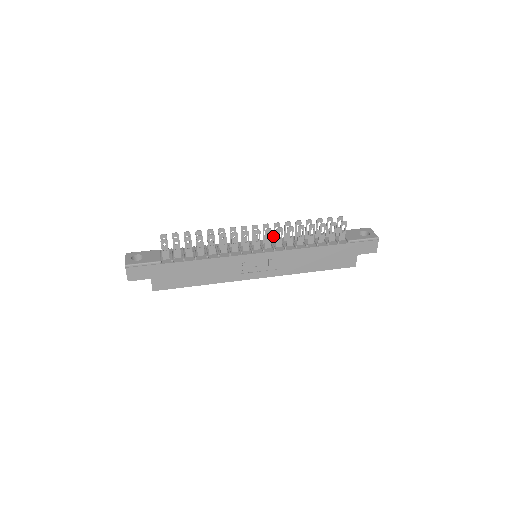
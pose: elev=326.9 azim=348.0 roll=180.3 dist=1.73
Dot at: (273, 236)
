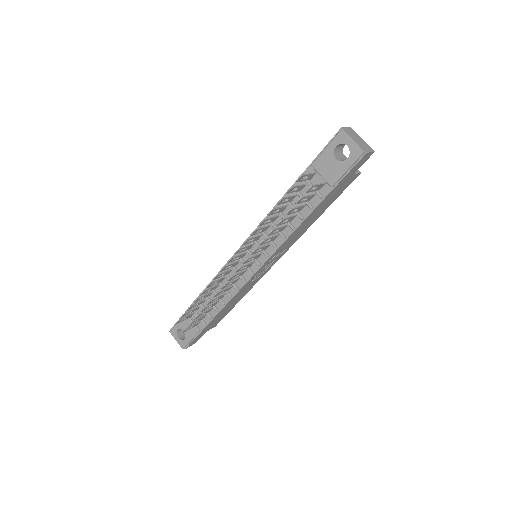
Dot at: (252, 241)
